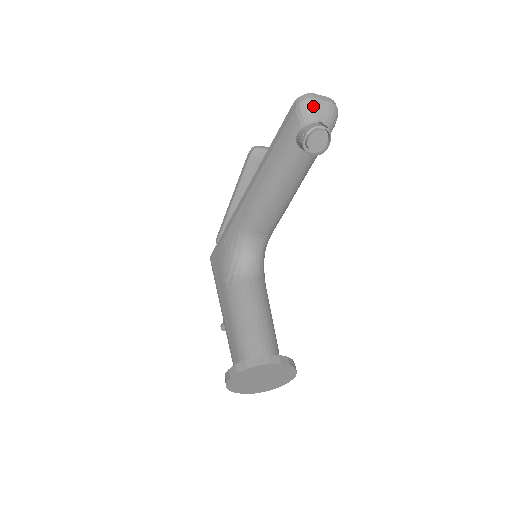
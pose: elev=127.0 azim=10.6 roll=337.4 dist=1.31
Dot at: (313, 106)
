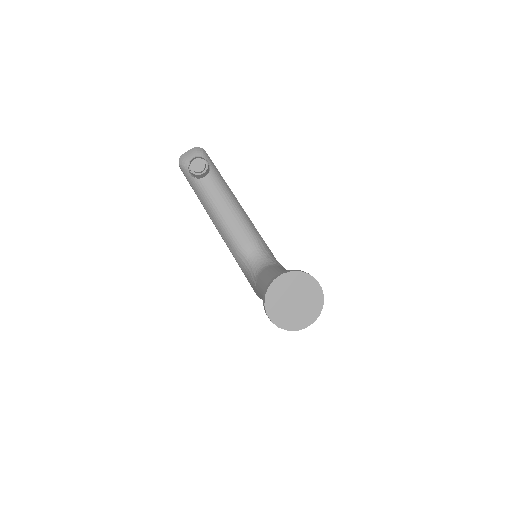
Dot at: (183, 157)
